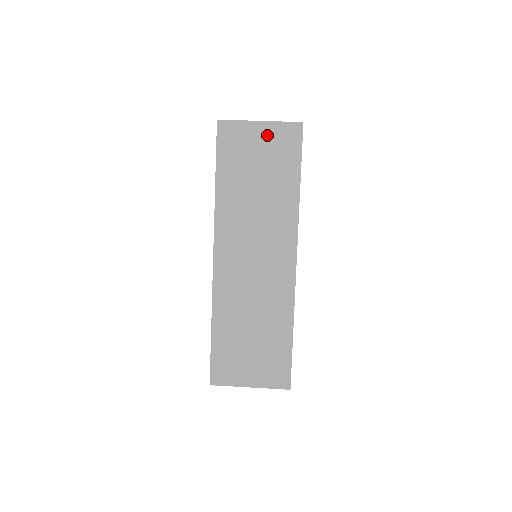
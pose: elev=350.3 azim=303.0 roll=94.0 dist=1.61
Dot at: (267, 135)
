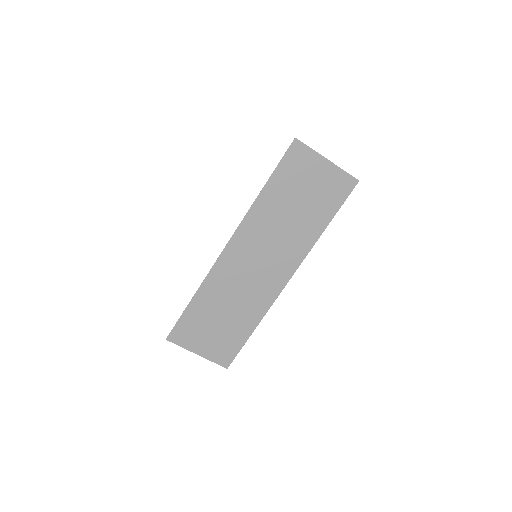
Dot at: (326, 174)
